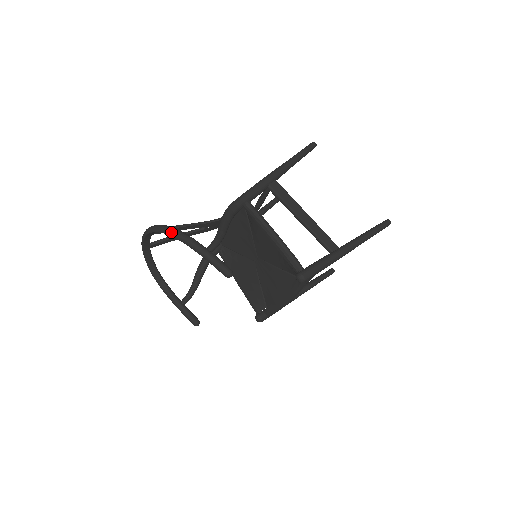
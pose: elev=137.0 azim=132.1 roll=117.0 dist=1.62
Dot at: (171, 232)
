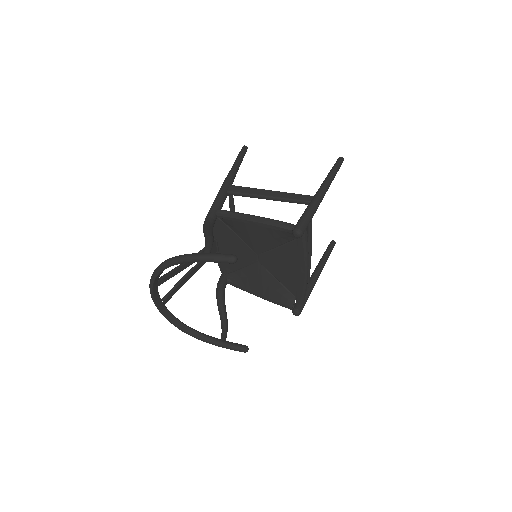
Dot at: (167, 263)
